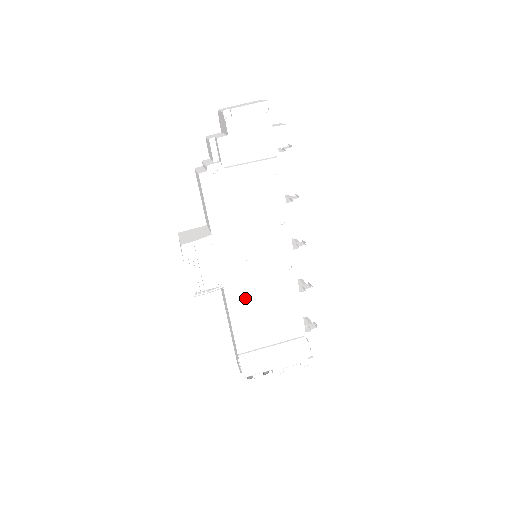
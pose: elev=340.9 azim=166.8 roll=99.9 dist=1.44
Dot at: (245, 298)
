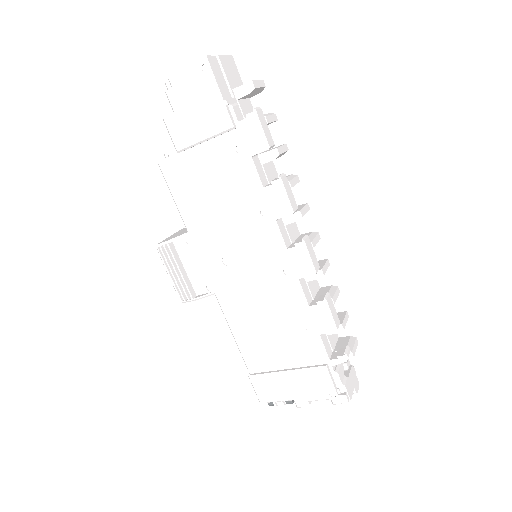
Dot at: (241, 308)
